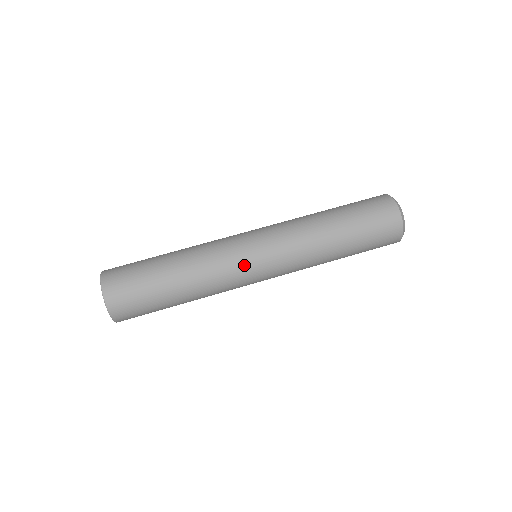
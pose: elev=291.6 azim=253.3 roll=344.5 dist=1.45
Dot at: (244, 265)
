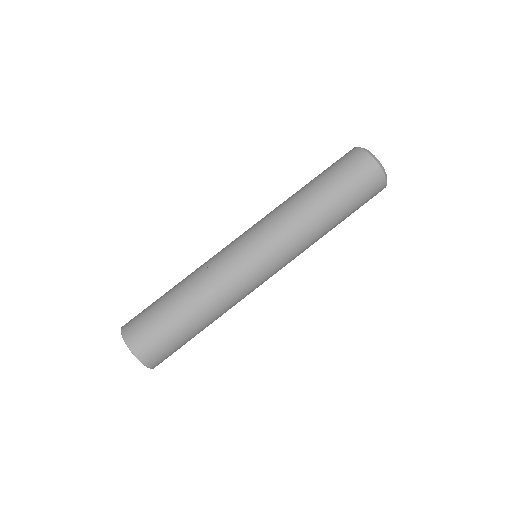
Dot at: (249, 272)
